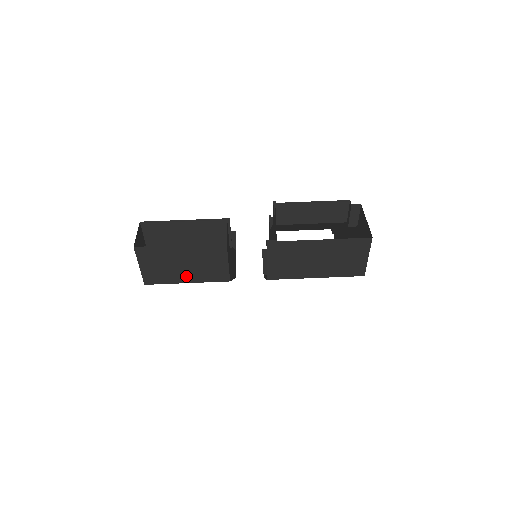
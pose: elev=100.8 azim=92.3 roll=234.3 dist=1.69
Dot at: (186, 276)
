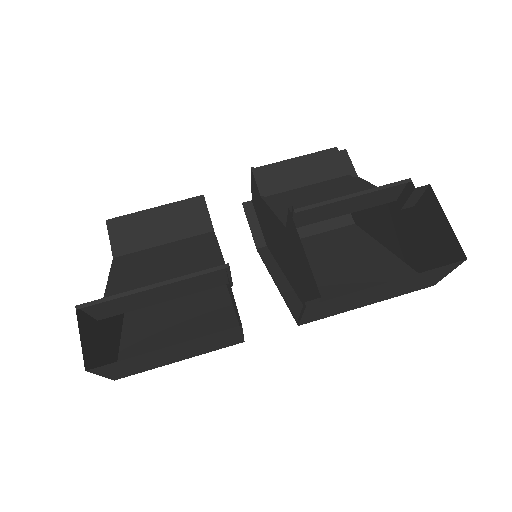
Dot at: (178, 358)
